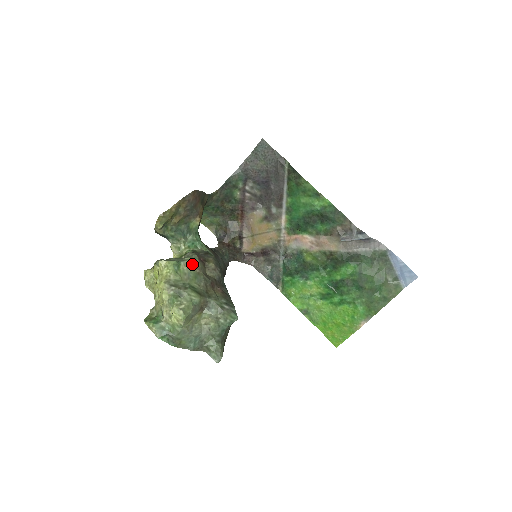
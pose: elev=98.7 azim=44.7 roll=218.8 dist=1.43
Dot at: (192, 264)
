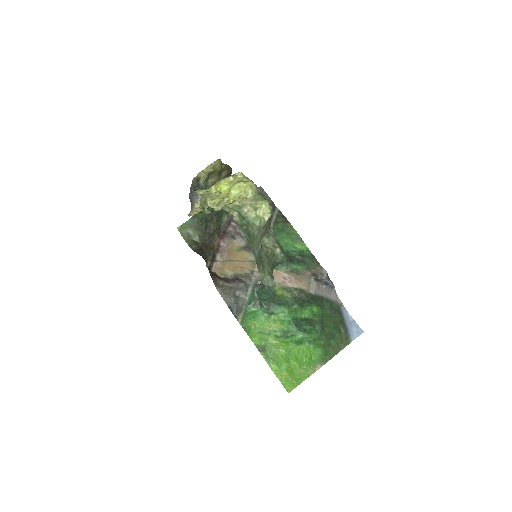
Dot at: occluded
